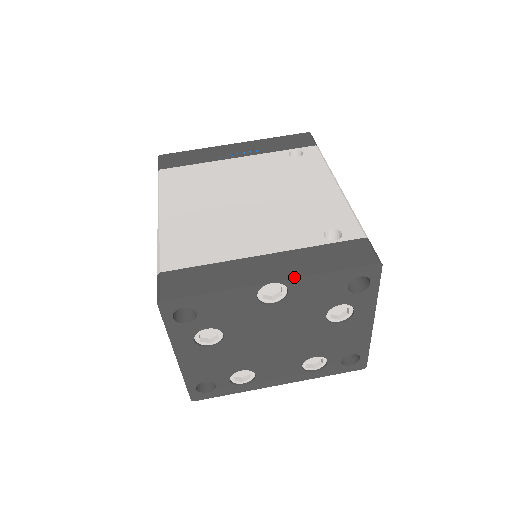
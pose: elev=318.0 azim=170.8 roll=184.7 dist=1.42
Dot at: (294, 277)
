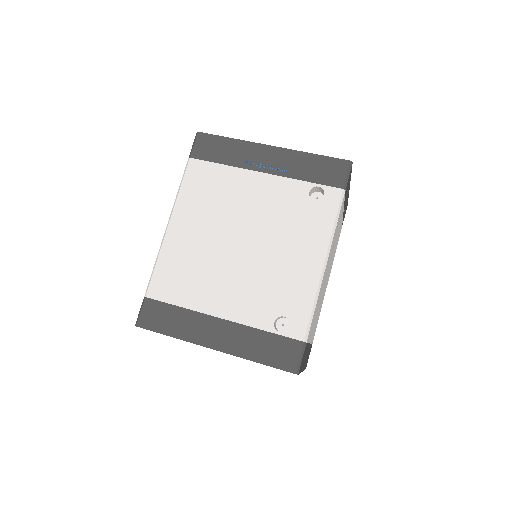
Dot at: (229, 353)
